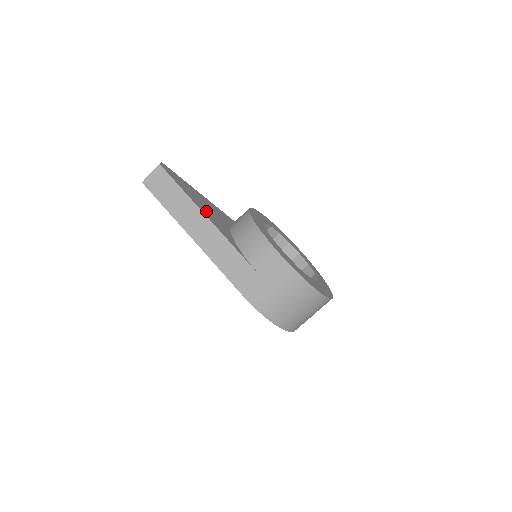
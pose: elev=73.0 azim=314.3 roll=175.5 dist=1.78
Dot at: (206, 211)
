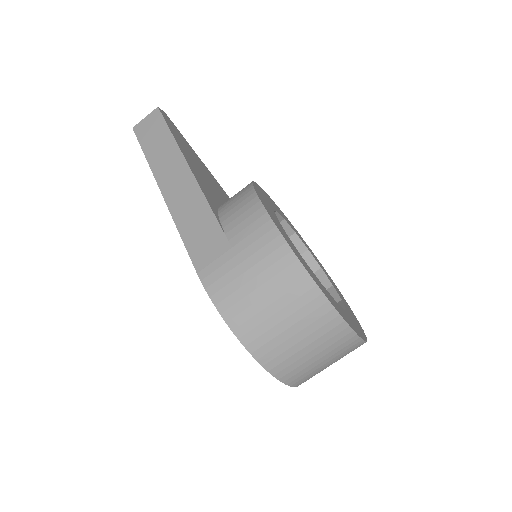
Dot at: (195, 167)
